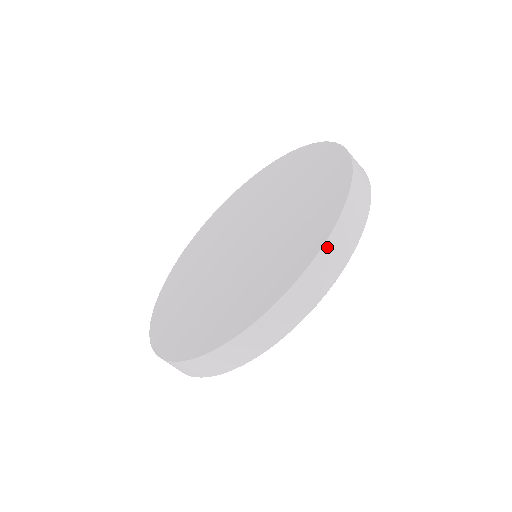
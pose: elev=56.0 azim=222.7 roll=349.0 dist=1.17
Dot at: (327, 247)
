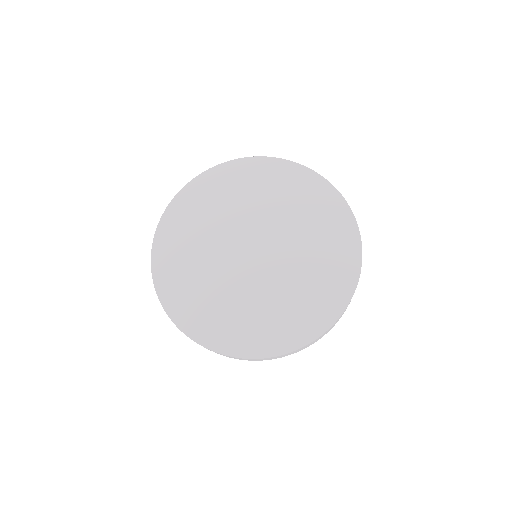
Dot at: (249, 359)
